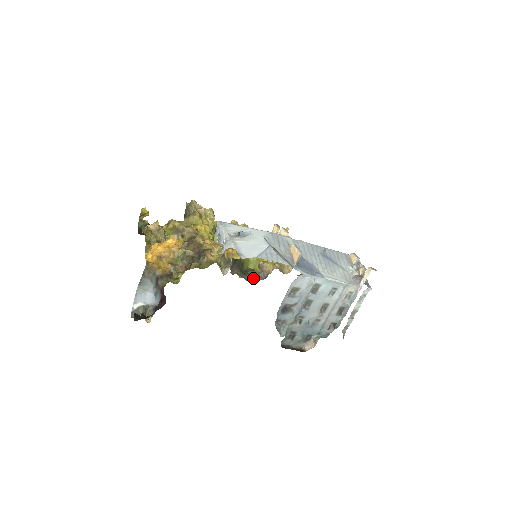
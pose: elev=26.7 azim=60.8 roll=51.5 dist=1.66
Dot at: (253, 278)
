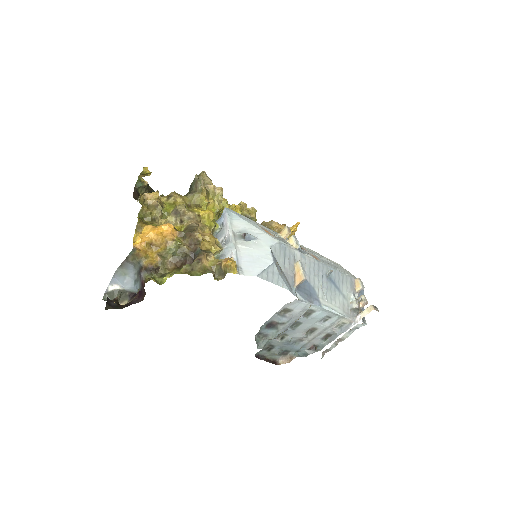
Dot at: occluded
